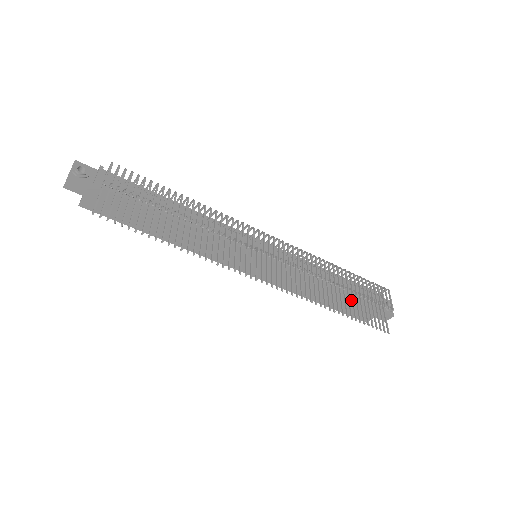
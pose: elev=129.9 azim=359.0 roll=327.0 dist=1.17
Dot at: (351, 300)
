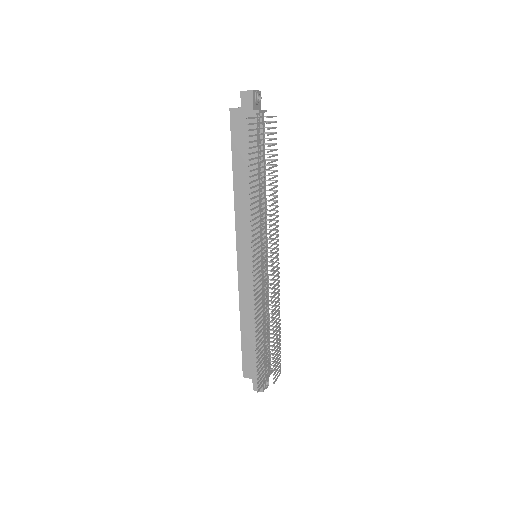
Dot at: occluded
